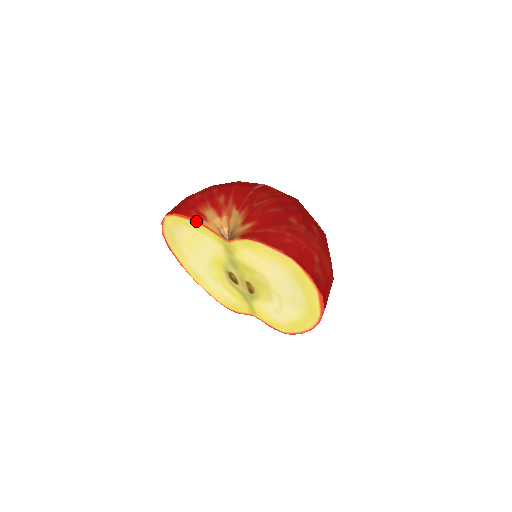
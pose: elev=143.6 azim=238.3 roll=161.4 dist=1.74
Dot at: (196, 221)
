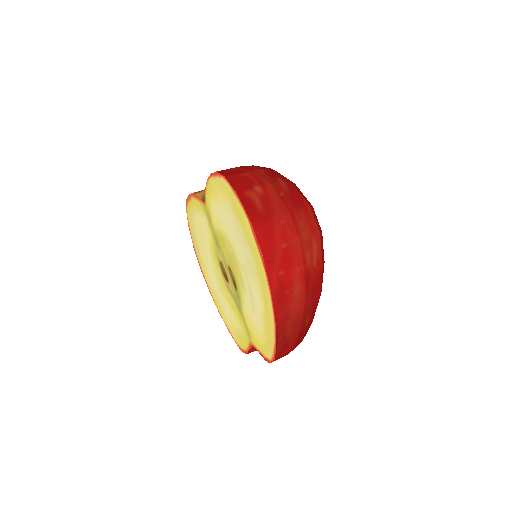
Dot at: (192, 195)
